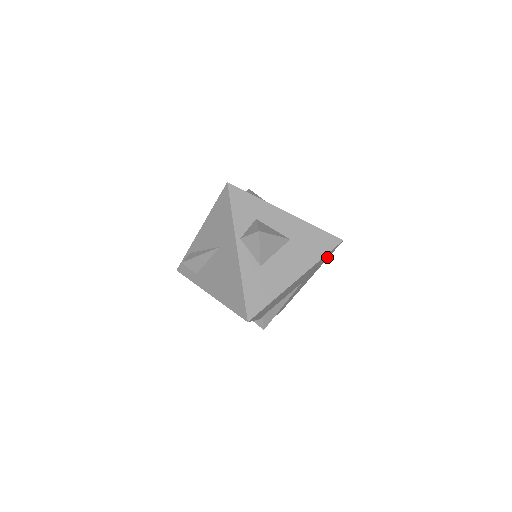
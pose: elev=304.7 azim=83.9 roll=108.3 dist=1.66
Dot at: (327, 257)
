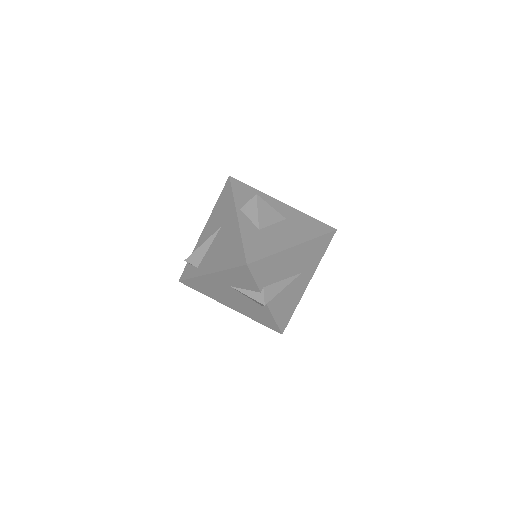
Dot at: (324, 248)
